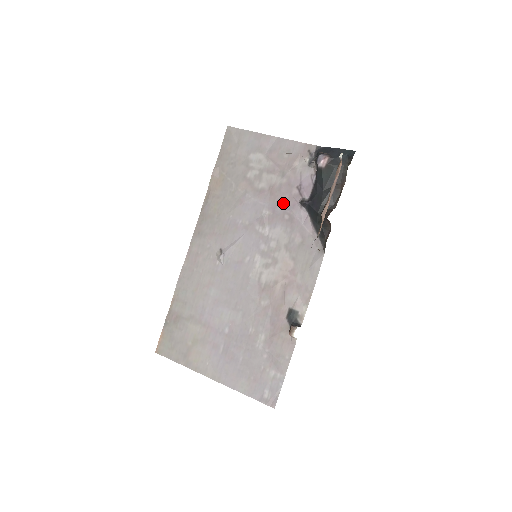
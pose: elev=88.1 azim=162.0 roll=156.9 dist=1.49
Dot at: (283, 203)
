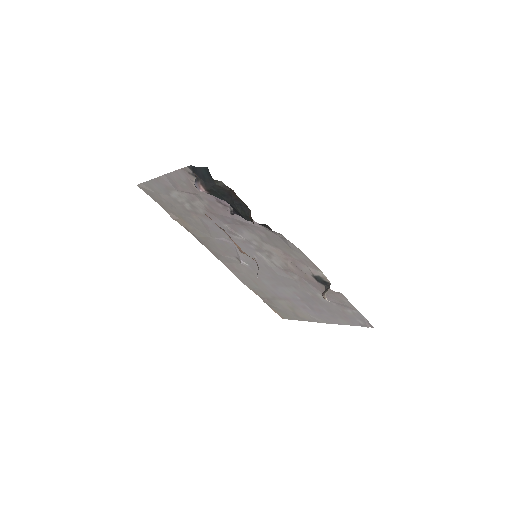
Dot at: (225, 217)
